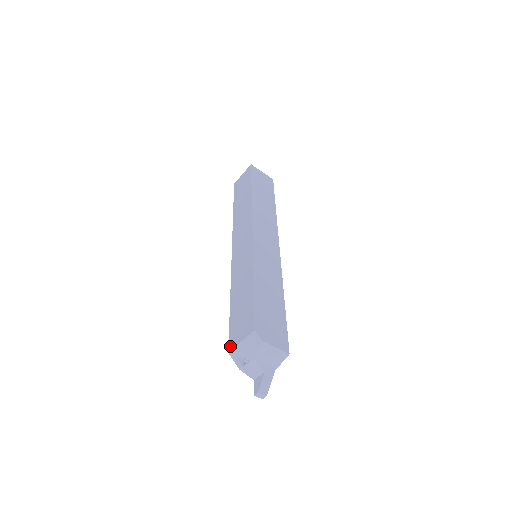
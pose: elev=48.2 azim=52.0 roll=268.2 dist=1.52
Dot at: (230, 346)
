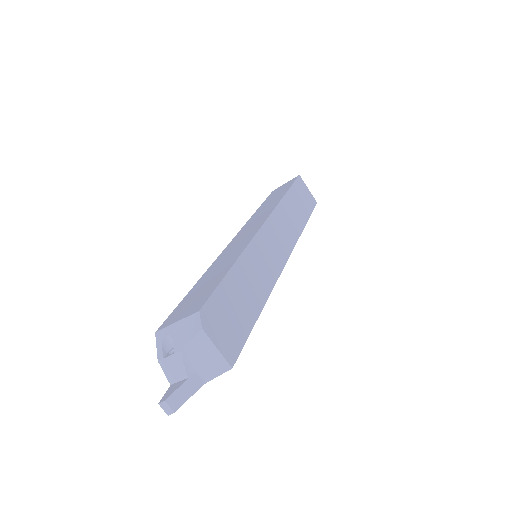
Dot at: (162, 325)
